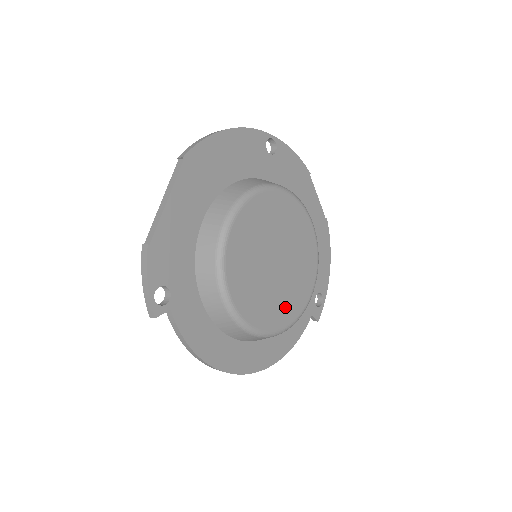
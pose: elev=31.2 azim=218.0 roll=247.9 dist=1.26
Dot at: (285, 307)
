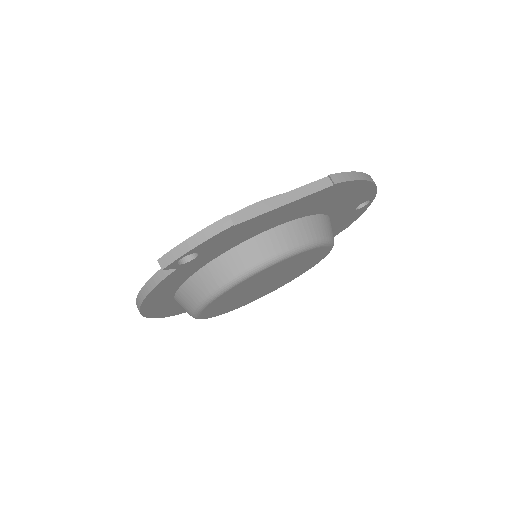
Dot at: (227, 308)
